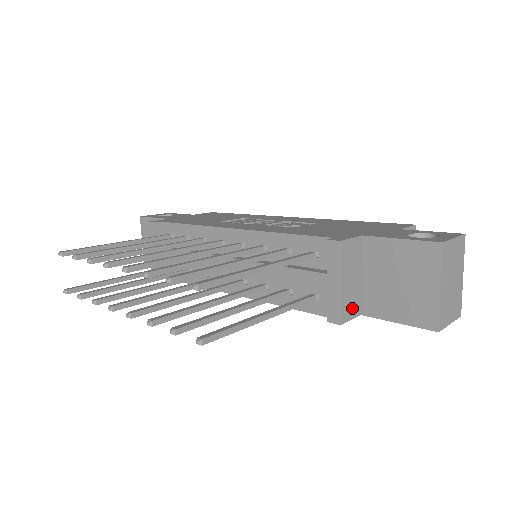
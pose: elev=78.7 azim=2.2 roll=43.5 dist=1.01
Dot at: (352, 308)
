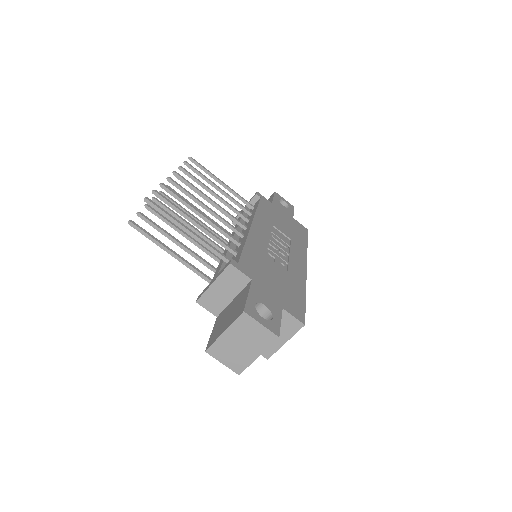
Dot at: (212, 305)
